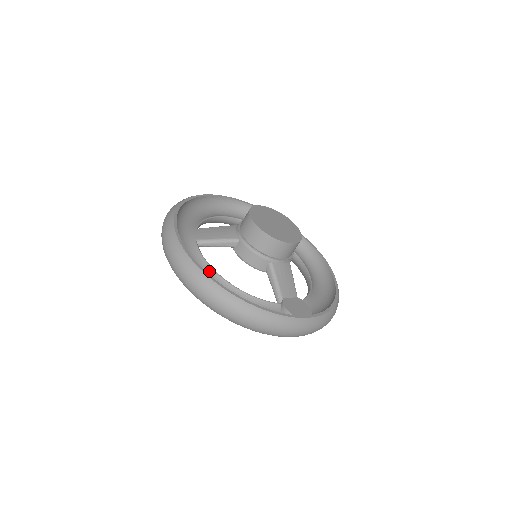
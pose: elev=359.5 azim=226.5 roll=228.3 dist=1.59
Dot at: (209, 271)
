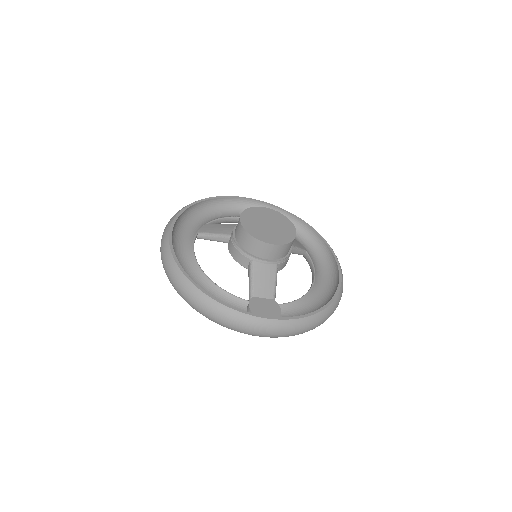
Dot at: (191, 259)
